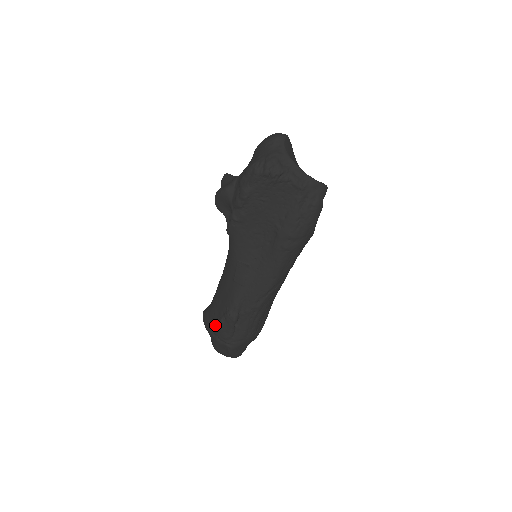
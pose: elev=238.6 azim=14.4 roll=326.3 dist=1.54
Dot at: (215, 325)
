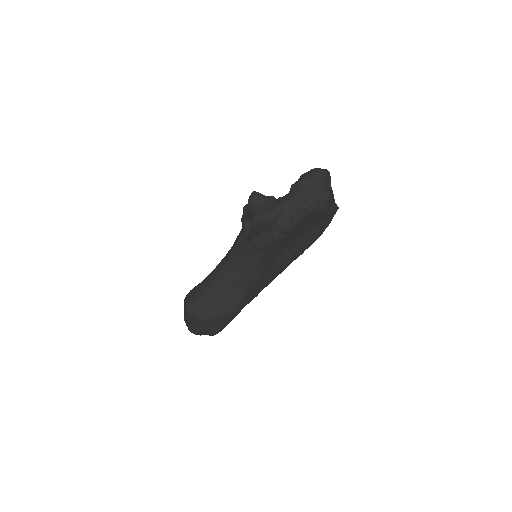
Dot at: (213, 318)
